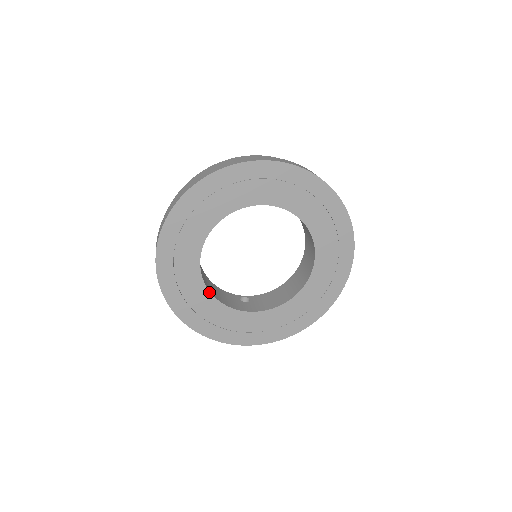
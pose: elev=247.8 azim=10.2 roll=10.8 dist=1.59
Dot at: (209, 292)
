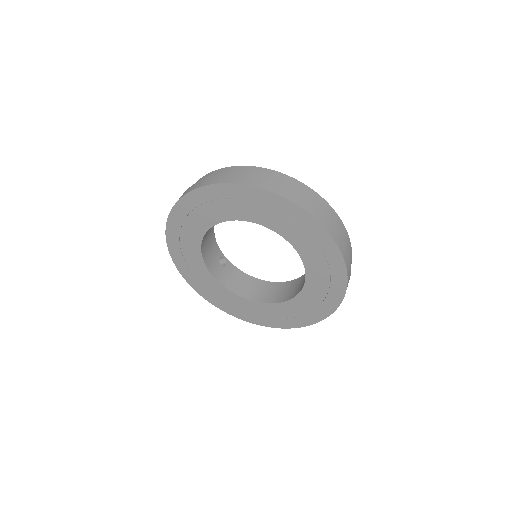
Dot at: (201, 243)
